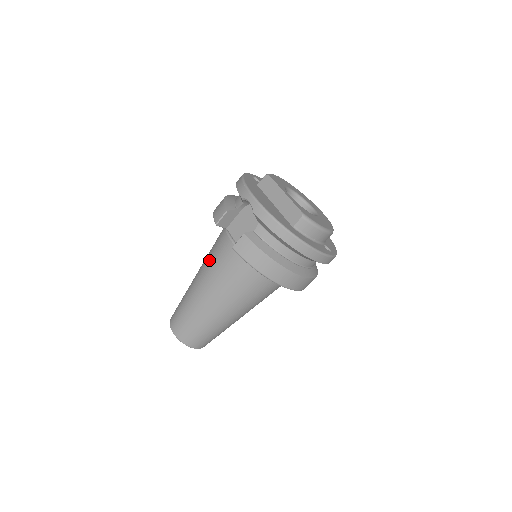
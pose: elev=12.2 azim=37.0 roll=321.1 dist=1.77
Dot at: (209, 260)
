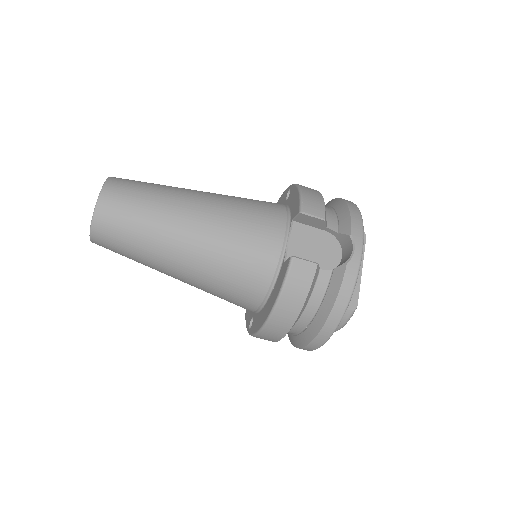
Dot at: (237, 211)
